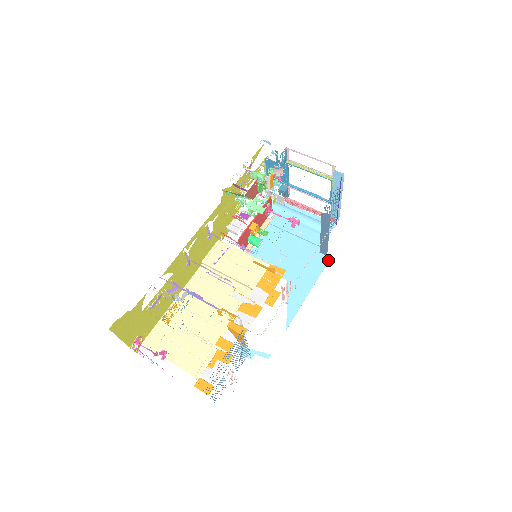
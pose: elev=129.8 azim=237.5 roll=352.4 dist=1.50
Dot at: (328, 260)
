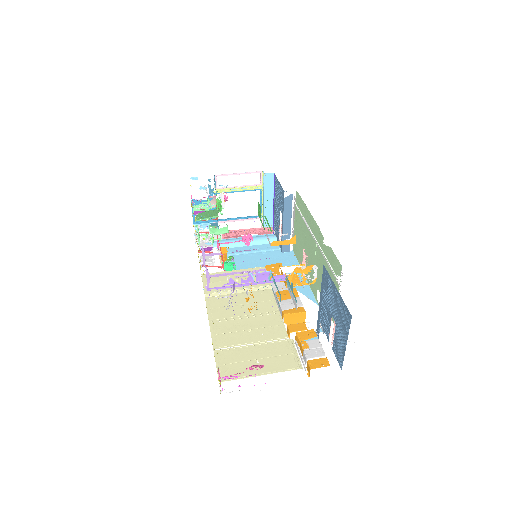
Dot at: (293, 253)
